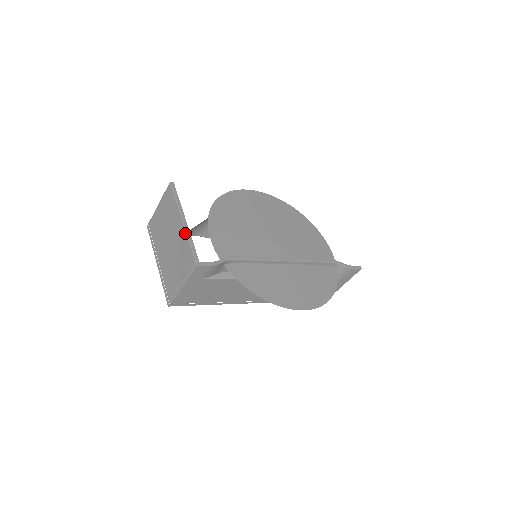
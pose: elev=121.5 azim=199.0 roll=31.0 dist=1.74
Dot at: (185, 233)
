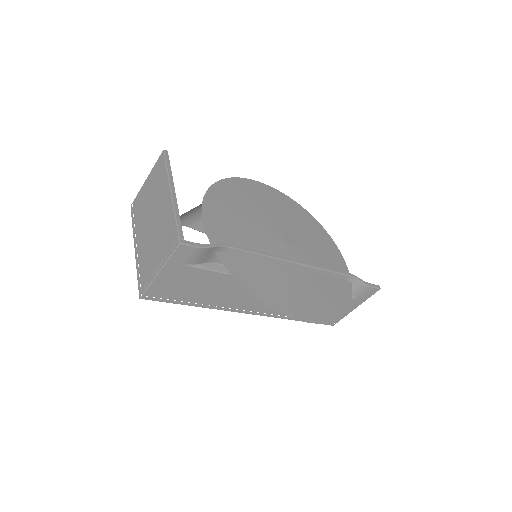
Dot at: (172, 206)
